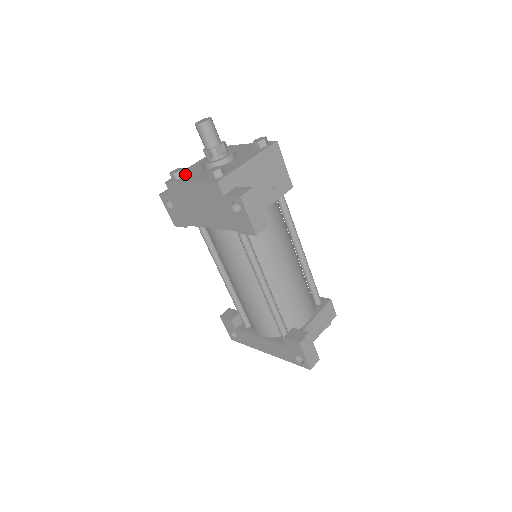
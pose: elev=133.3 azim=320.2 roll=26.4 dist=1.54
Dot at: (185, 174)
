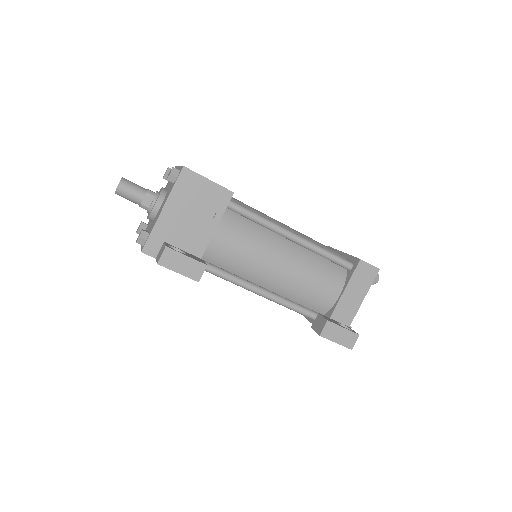
Dot at: (147, 226)
